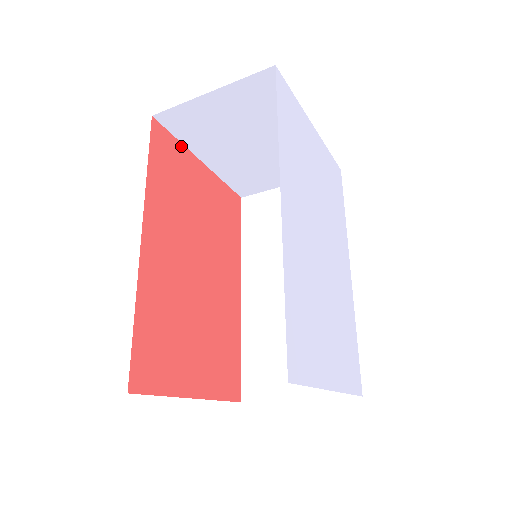
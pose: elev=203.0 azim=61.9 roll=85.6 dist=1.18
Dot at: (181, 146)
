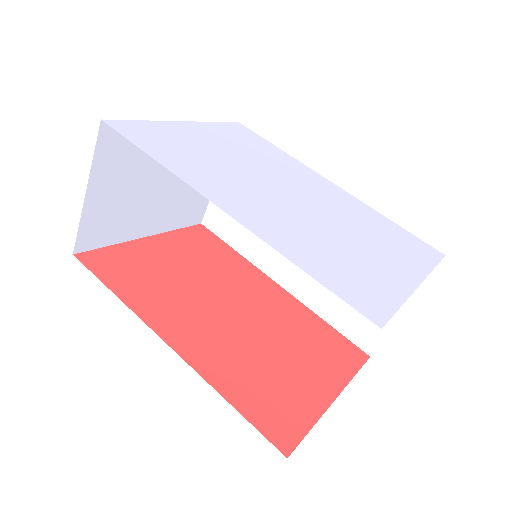
Dot at: (118, 247)
